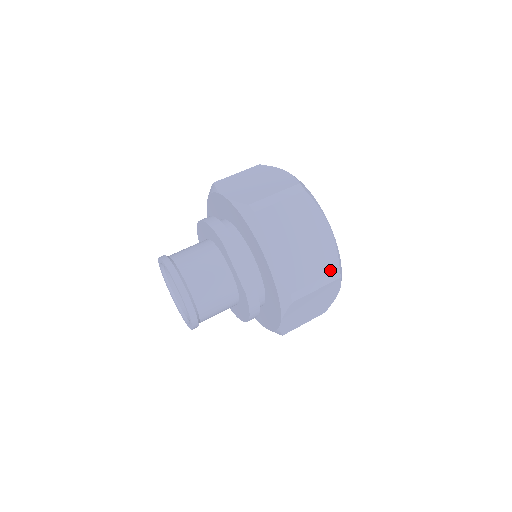
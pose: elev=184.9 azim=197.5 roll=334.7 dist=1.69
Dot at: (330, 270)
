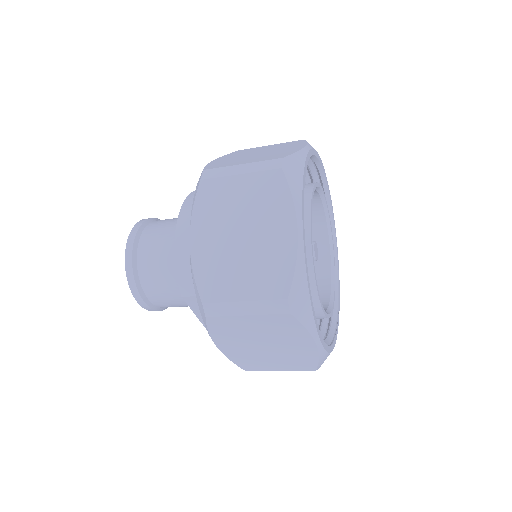
Dot at: (302, 369)
